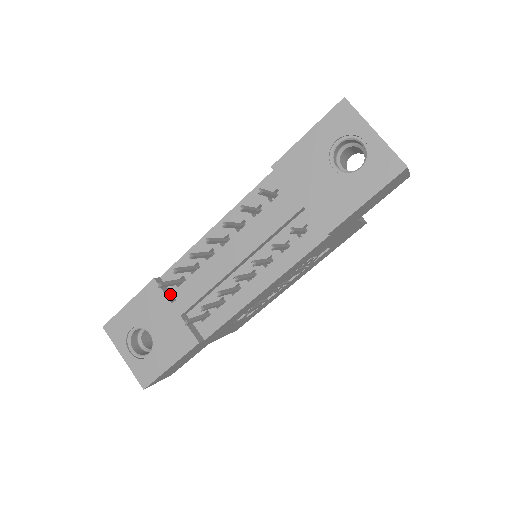
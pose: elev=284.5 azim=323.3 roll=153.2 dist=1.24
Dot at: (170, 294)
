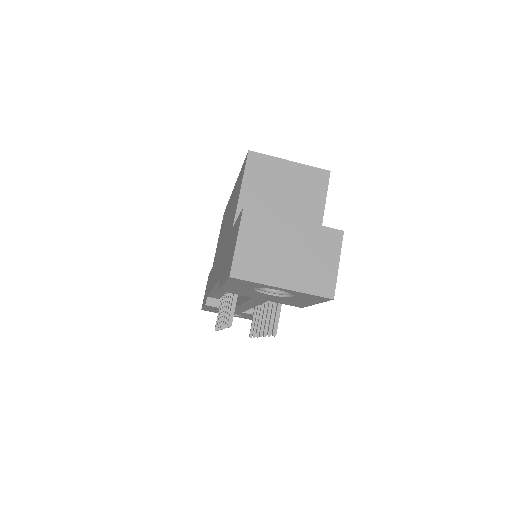
Dot at: occluded
